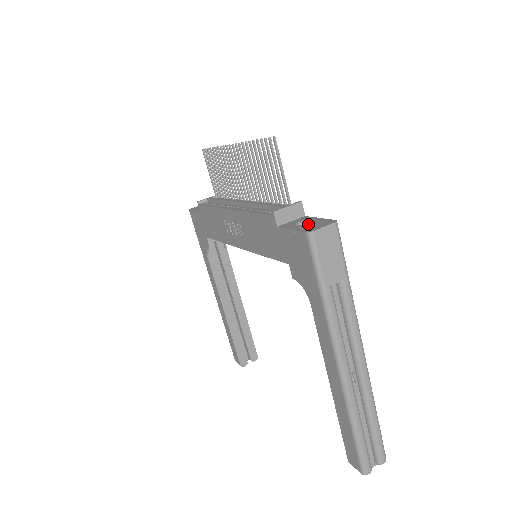
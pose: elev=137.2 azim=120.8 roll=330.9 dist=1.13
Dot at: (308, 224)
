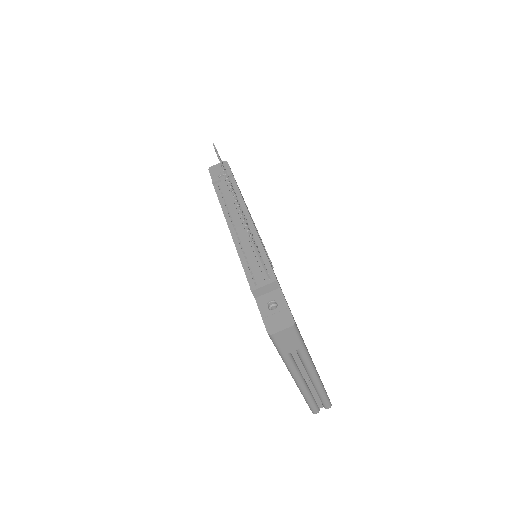
Dot at: (275, 314)
